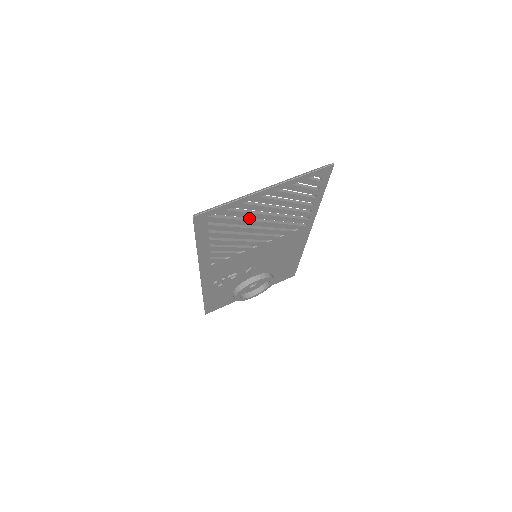
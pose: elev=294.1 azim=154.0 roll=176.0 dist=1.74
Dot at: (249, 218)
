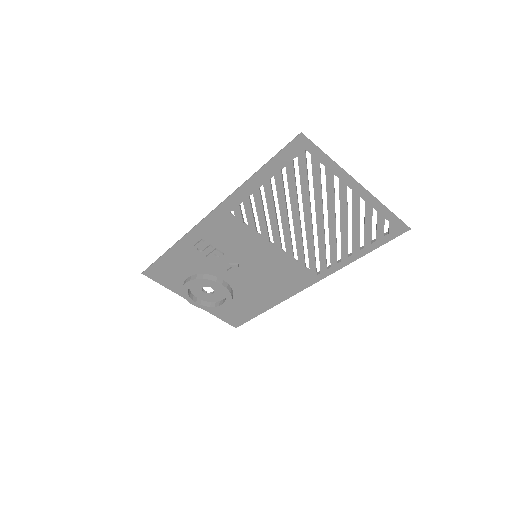
Dot at: (310, 202)
